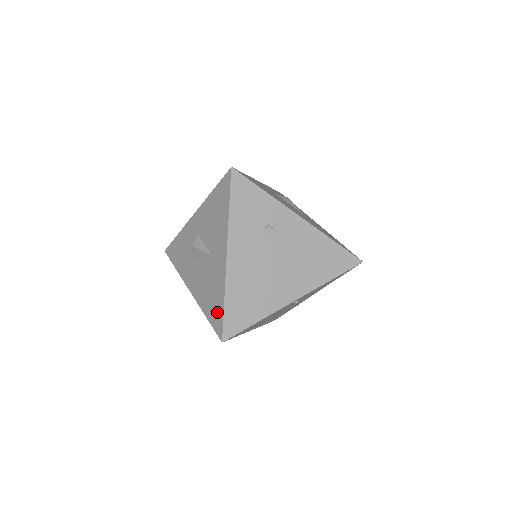
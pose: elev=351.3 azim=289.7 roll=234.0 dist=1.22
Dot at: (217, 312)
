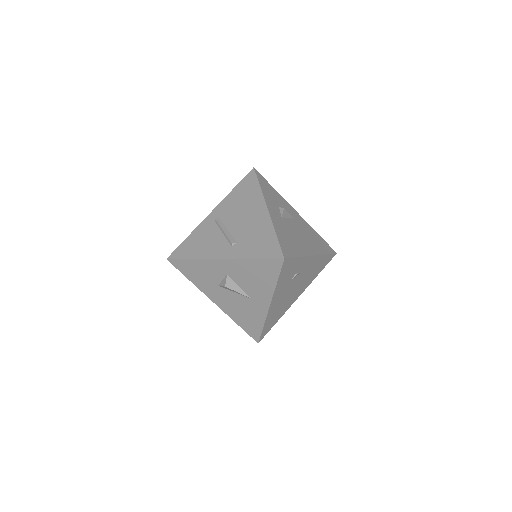
Dot at: (254, 328)
